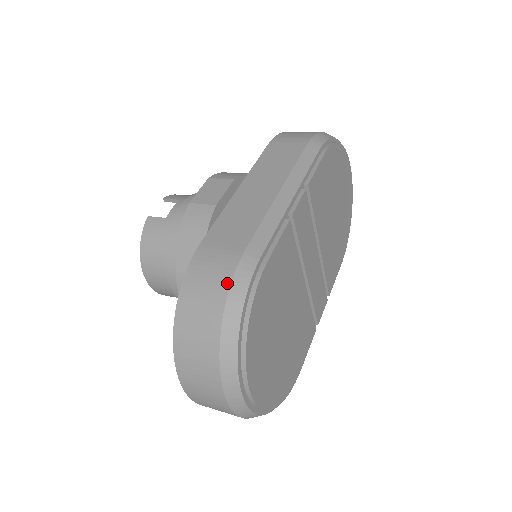
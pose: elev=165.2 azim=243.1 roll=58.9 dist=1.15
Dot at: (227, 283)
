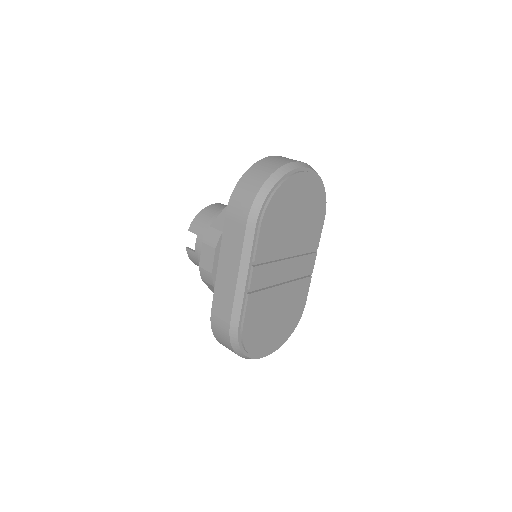
Dot at: (228, 339)
